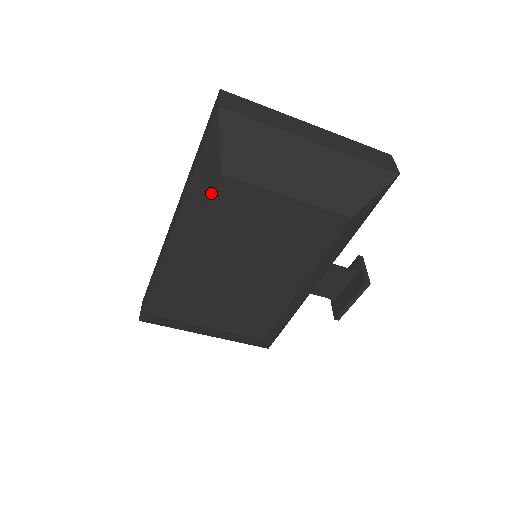
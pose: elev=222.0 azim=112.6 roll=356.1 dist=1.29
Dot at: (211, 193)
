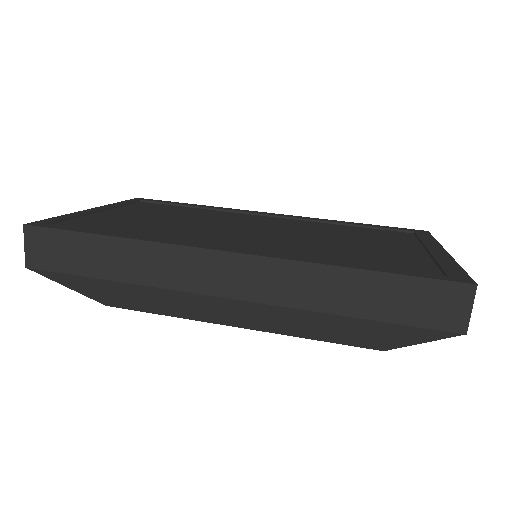
Dot at: (351, 344)
